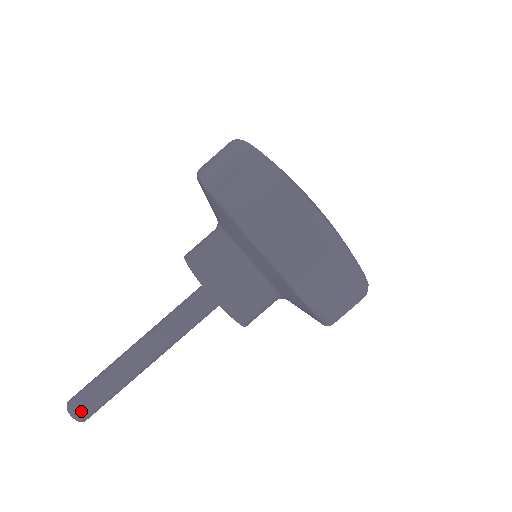
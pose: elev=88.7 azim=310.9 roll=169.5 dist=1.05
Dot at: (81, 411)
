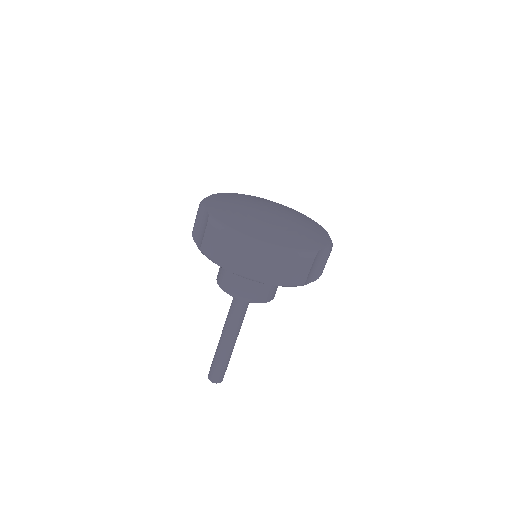
Dot at: (220, 379)
